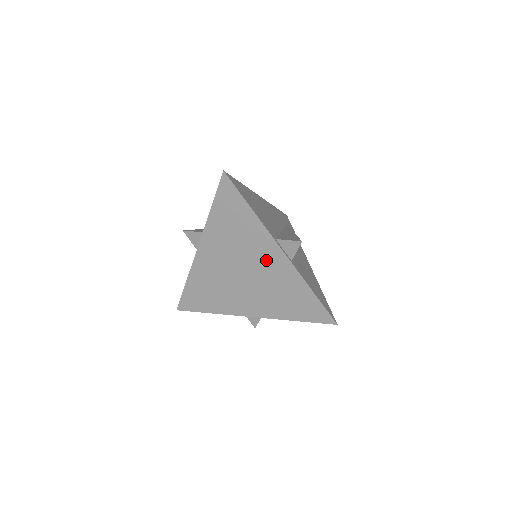
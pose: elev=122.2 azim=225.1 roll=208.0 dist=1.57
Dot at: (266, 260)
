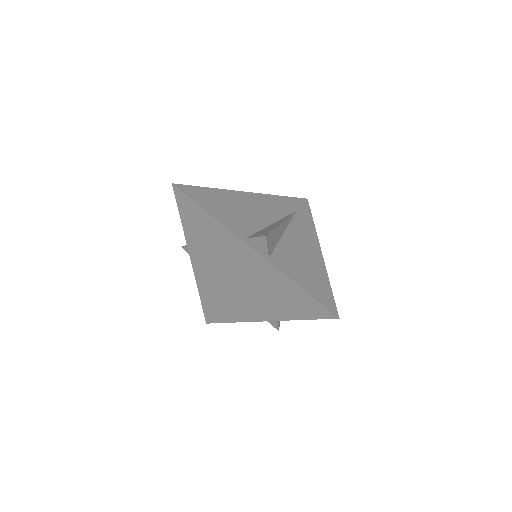
Dot at: (246, 262)
